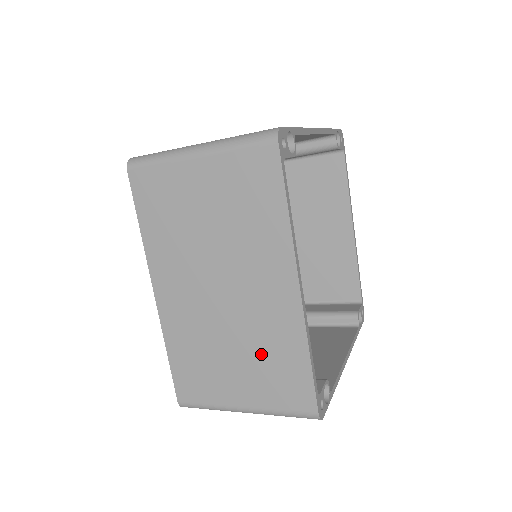
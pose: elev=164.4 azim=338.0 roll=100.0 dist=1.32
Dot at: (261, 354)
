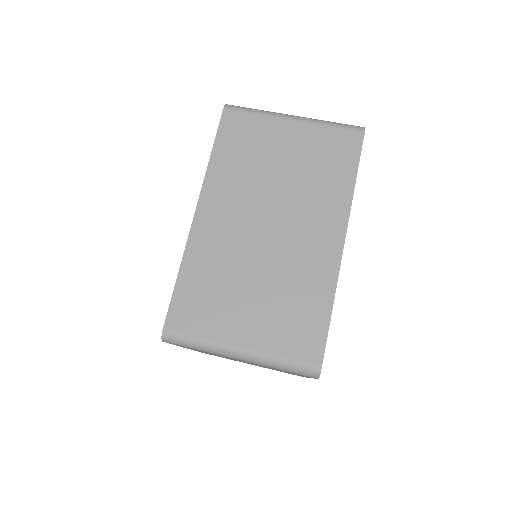
Dot at: (284, 294)
